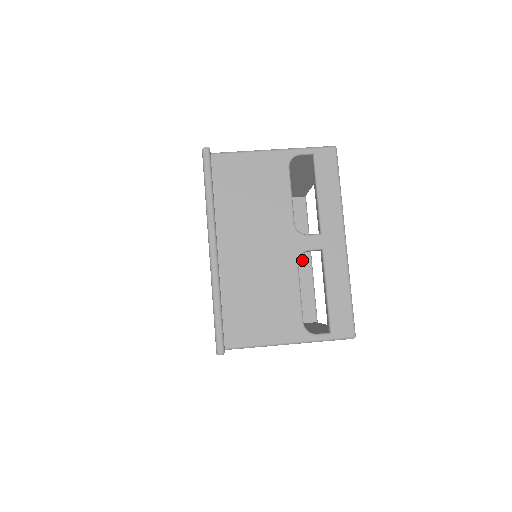
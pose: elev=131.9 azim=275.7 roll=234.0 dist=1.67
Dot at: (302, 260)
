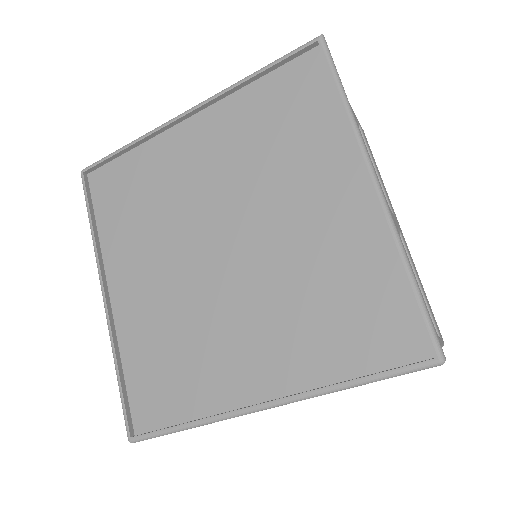
Dot at: occluded
